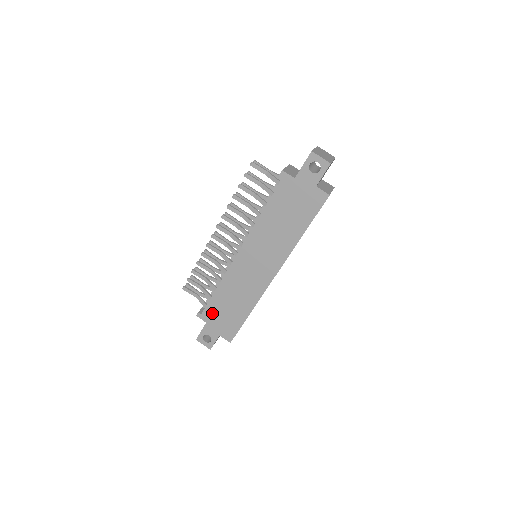
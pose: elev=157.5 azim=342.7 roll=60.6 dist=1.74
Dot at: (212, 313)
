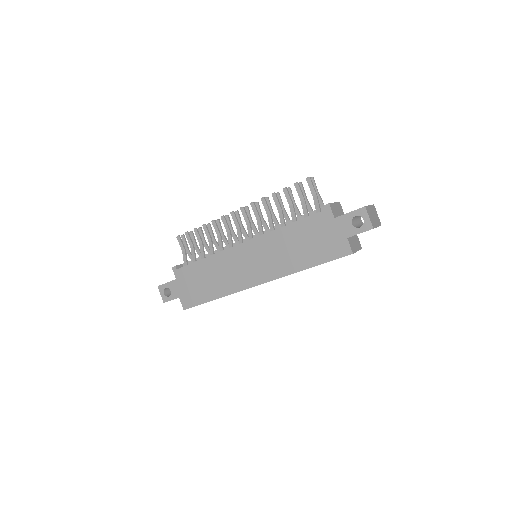
Dot at: (186, 275)
